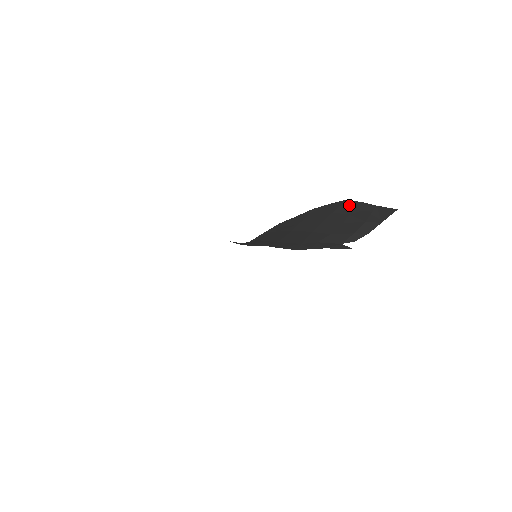
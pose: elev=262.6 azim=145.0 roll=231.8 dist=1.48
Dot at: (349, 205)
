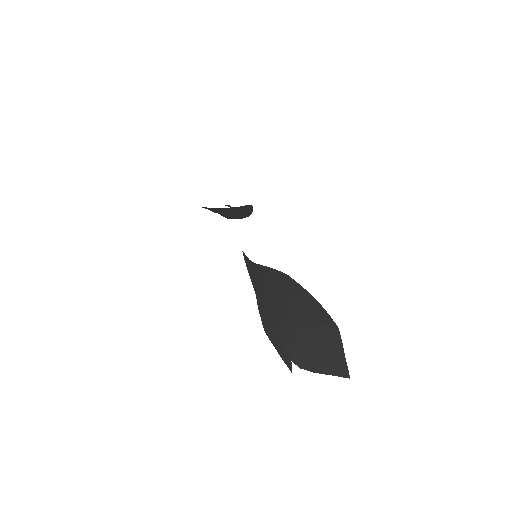
Dot at: (334, 334)
